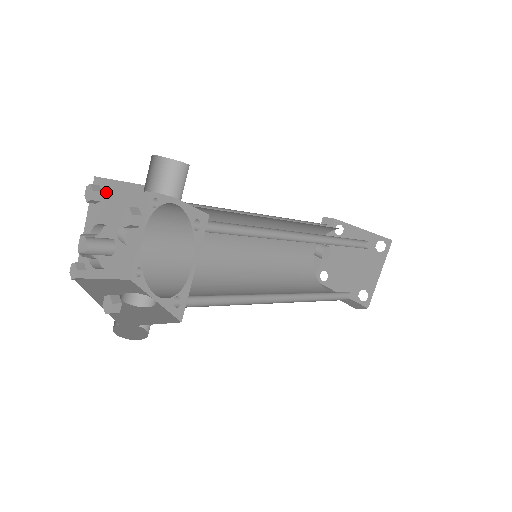
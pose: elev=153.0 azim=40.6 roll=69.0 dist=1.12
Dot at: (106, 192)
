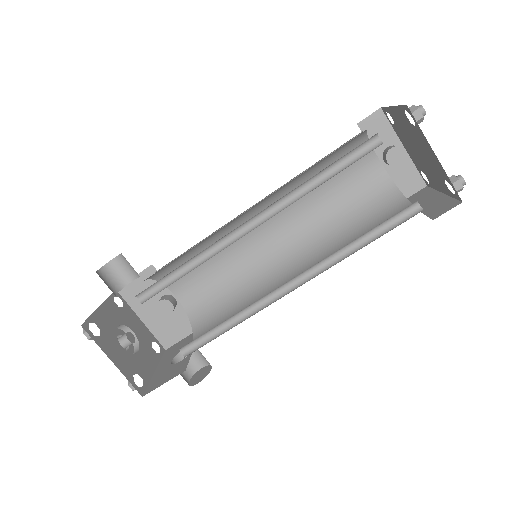
Dot at: (131, 291)
